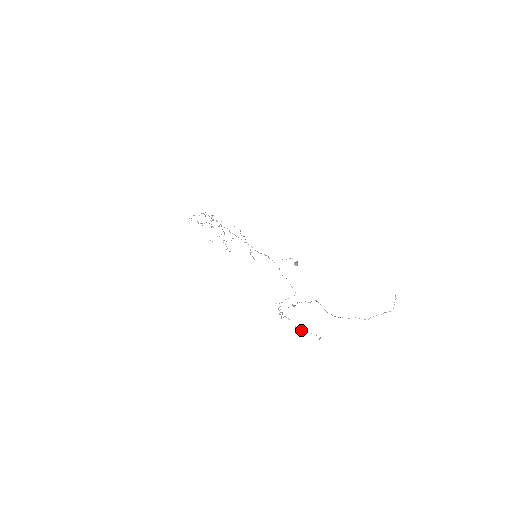
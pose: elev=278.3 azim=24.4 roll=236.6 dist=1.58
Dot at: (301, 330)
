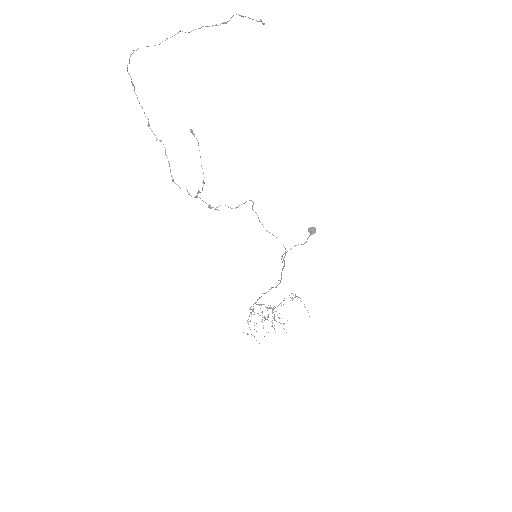
Dot at: (203, 173)
